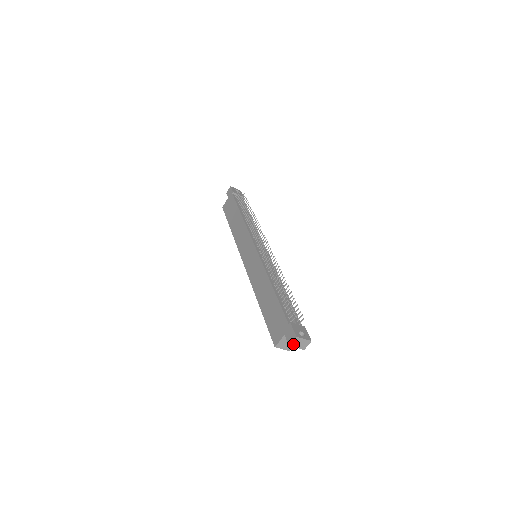
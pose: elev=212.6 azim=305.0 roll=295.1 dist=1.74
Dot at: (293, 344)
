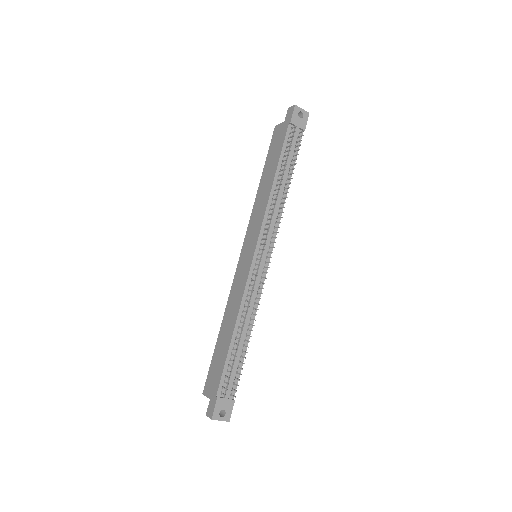
Dot at: occluded
